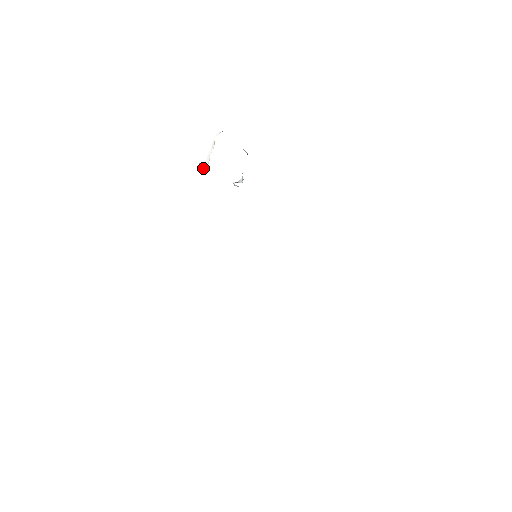
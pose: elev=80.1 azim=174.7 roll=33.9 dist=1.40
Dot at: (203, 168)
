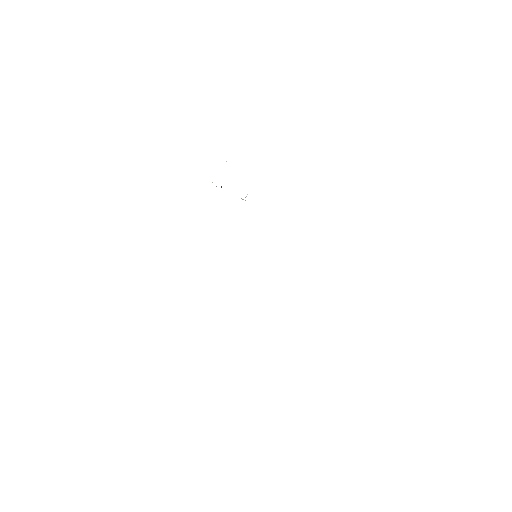
Dot at: occluded
